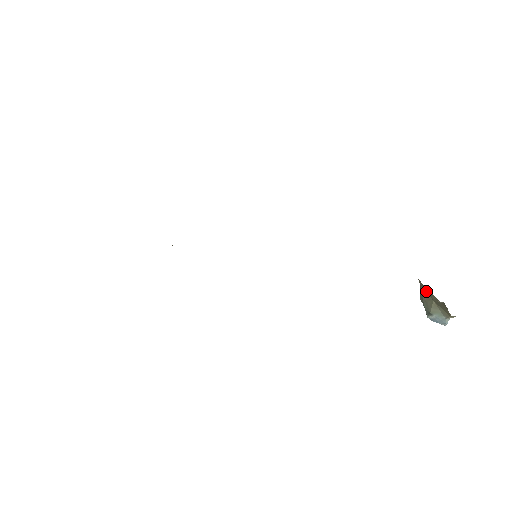
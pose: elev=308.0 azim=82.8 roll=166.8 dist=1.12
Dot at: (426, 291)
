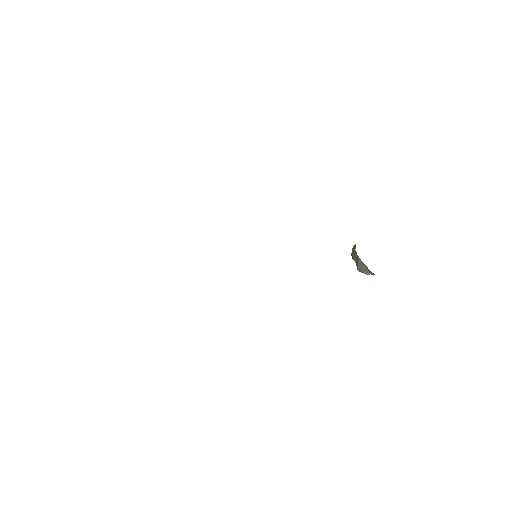
Dot at: (362, 263)
